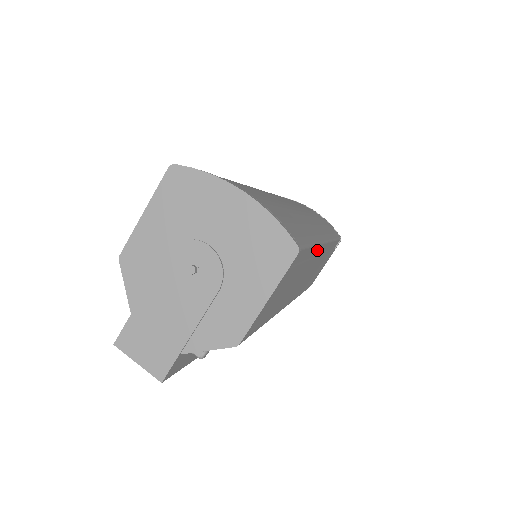
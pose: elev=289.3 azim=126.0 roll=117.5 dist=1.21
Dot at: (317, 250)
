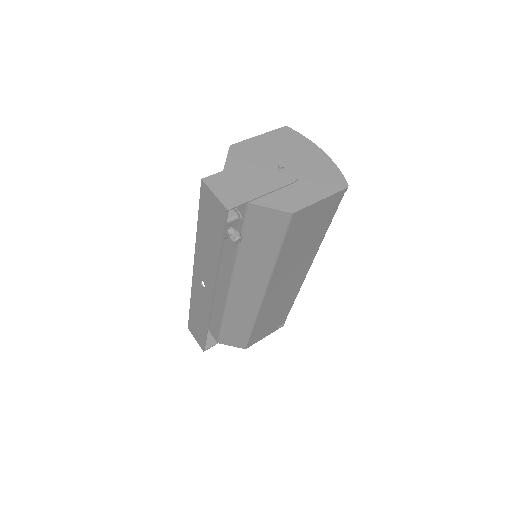
Dot at: (313, 254)
